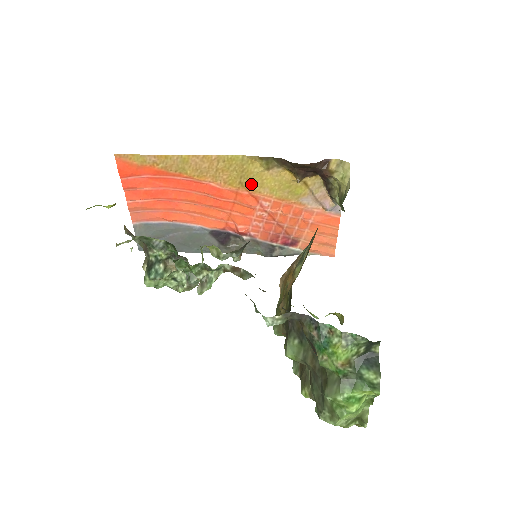
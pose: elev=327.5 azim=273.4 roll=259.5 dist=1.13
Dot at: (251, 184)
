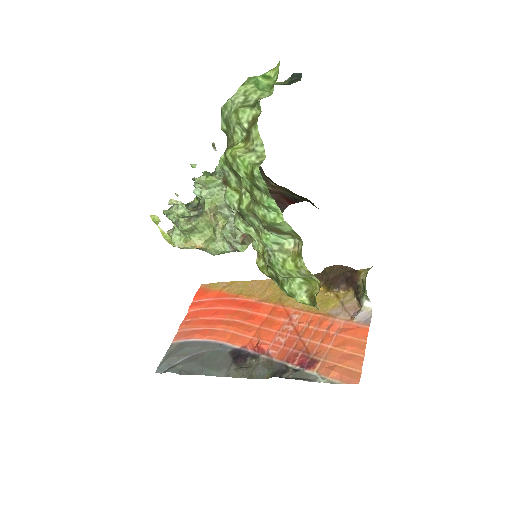
Dot at: (288, 299)
